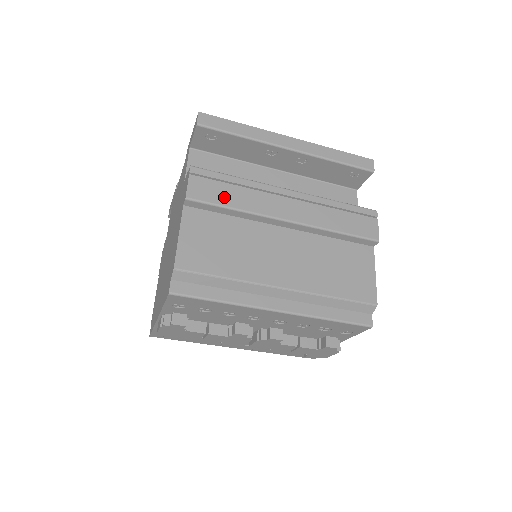
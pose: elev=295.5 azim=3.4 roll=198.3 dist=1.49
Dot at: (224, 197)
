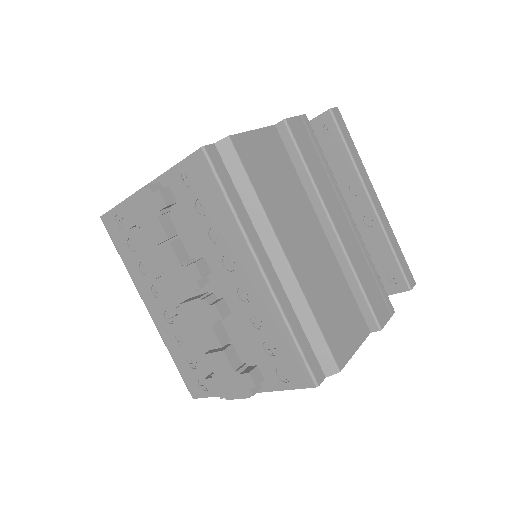
Dot at: (309, 155)
